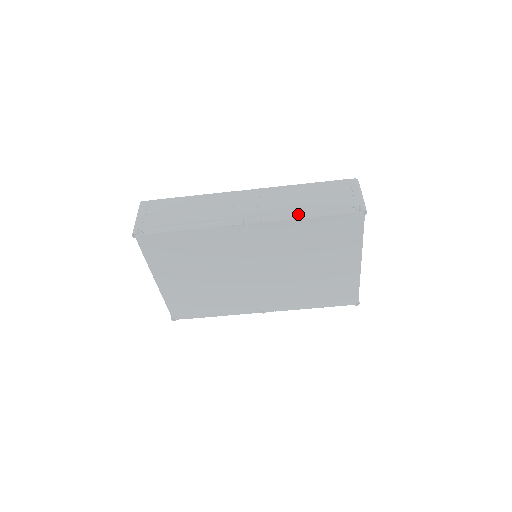
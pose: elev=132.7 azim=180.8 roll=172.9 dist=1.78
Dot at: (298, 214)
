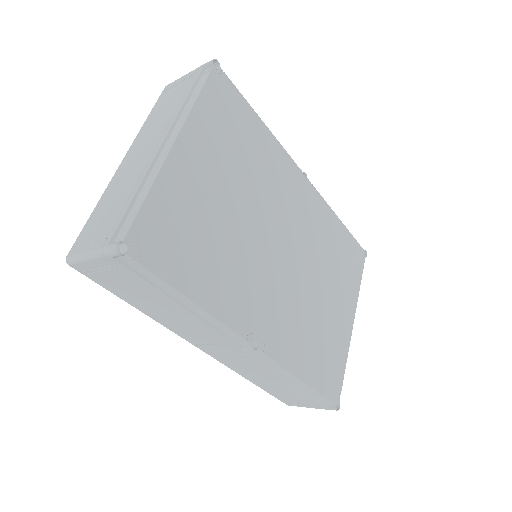
Dot at: occluded
